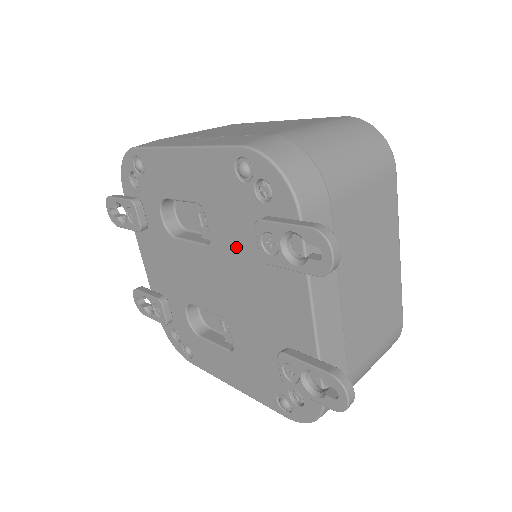
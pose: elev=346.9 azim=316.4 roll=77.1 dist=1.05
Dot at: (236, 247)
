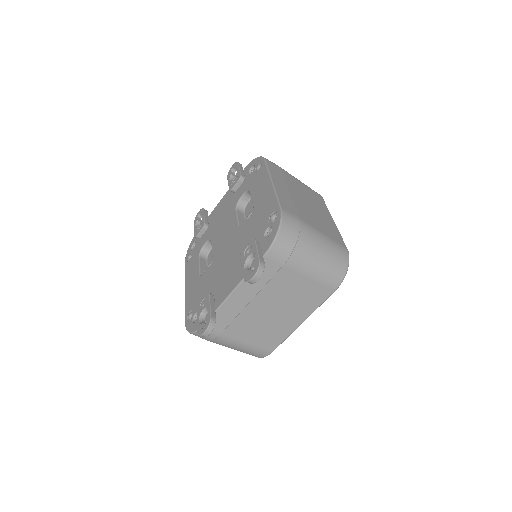
Dot at: (243, 240)
